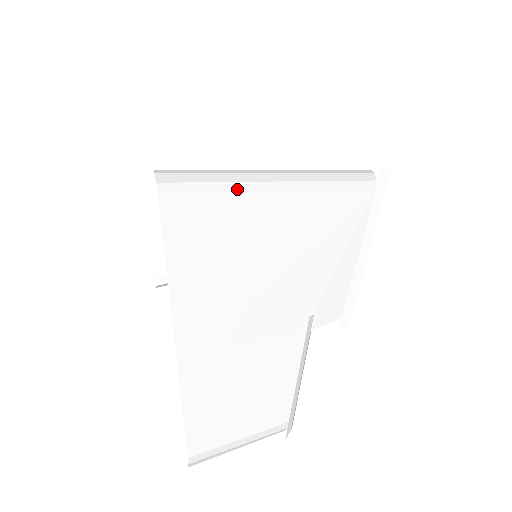
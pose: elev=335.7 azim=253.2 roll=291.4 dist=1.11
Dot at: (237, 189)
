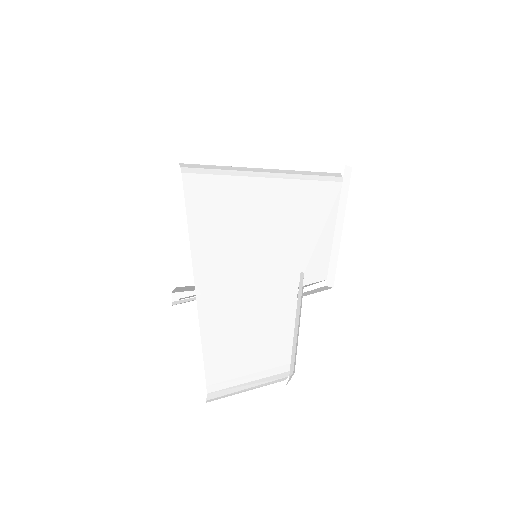
Dot at: (238, 175)
